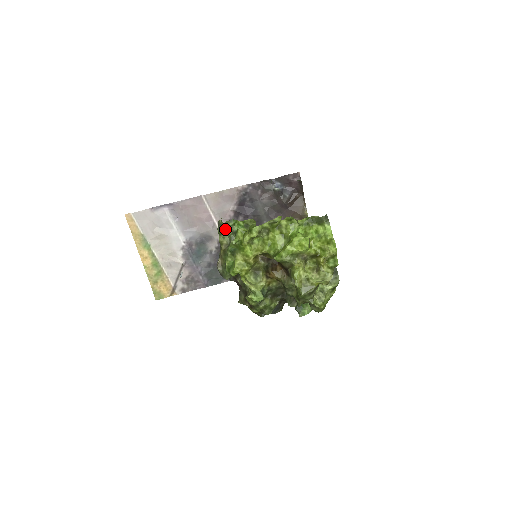
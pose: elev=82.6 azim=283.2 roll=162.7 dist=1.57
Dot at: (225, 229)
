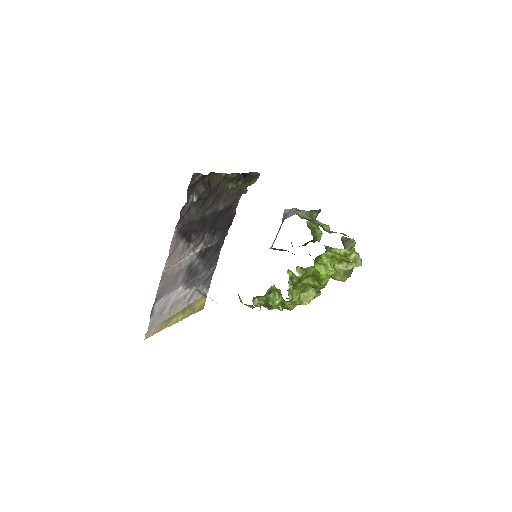
Dot at: (260, 308)
